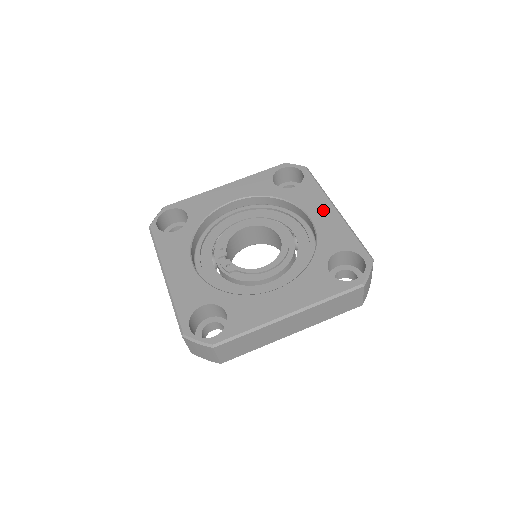
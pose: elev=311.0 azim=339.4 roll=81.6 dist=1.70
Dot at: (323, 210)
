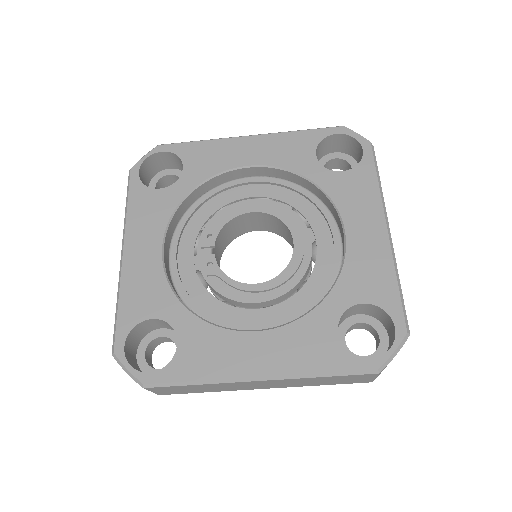
Dot at: (368, 225)
